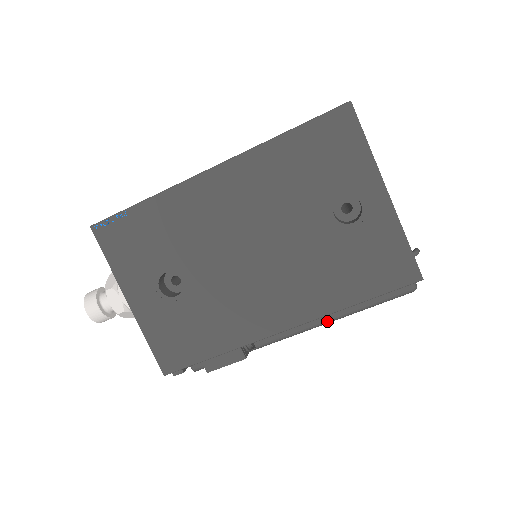
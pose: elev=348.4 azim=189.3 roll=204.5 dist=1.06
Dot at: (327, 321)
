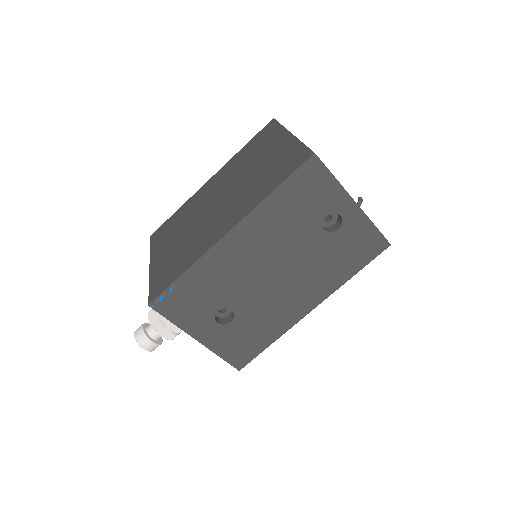
Dot at: occluded
